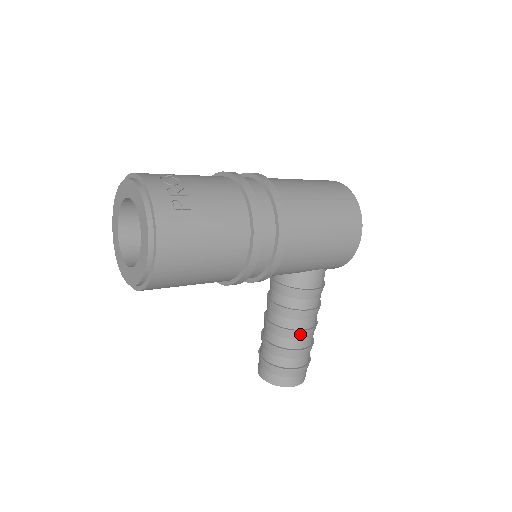
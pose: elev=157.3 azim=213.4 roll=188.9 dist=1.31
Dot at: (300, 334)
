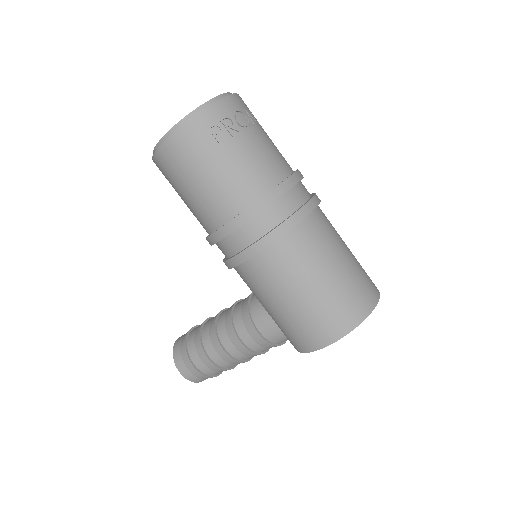
Dot at: (218, 345)
